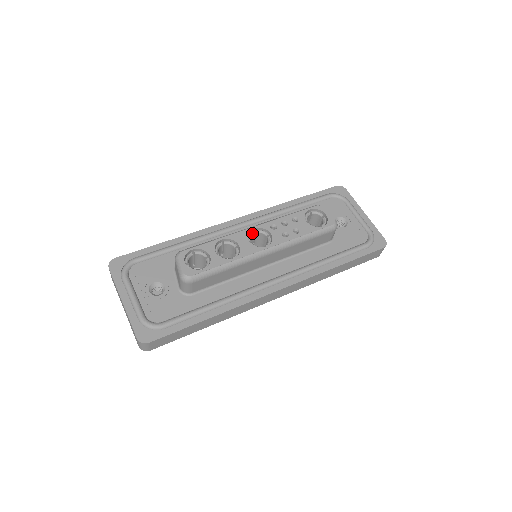
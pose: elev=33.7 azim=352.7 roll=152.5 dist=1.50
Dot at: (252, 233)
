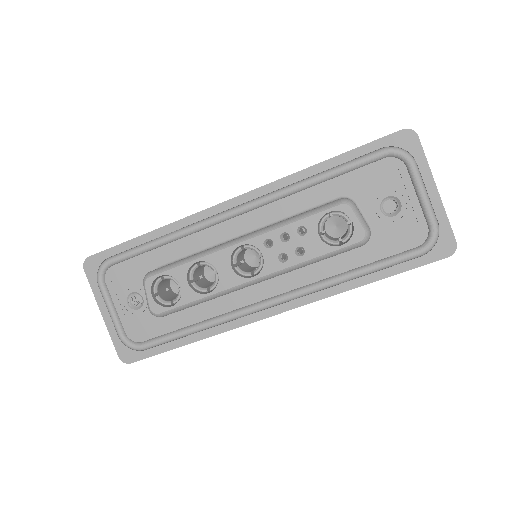
Dot at: (238, 251)
